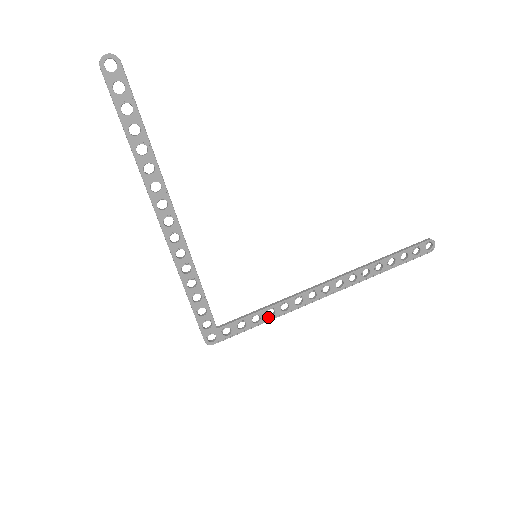
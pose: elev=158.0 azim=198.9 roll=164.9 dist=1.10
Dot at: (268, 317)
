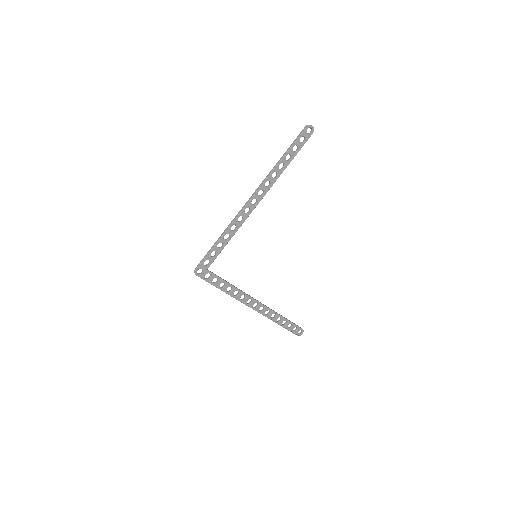
Dot at: occluded
